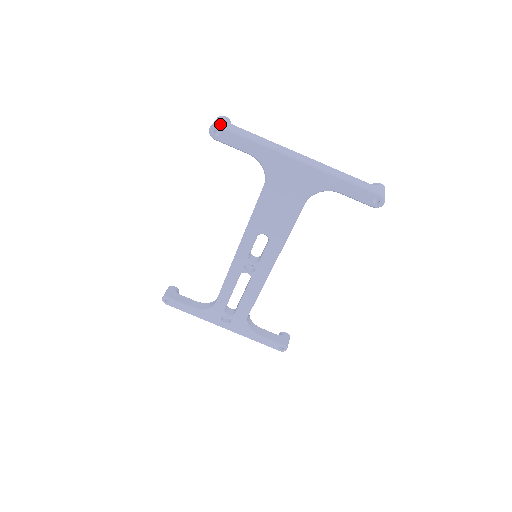
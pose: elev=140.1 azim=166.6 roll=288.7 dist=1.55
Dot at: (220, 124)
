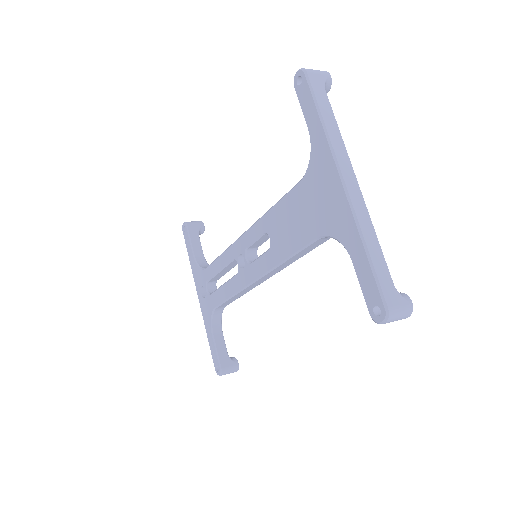
Dot at: (309, 73)
